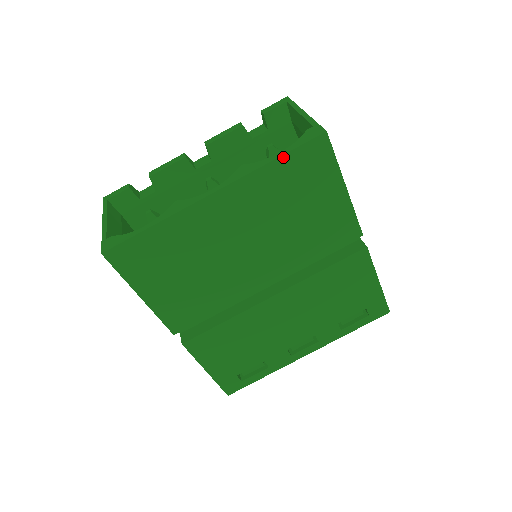
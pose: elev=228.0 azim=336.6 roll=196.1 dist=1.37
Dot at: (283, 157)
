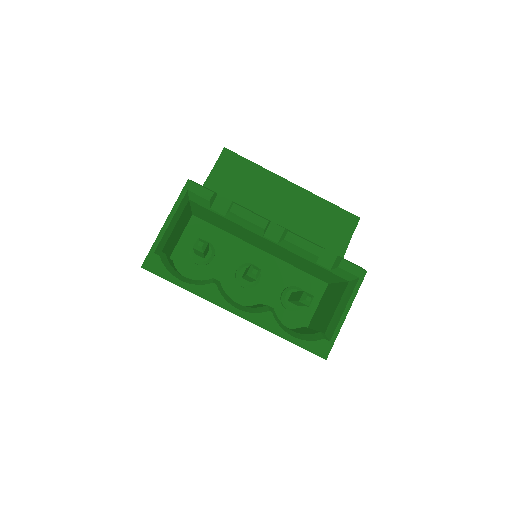
Dot at: (291, 342)
